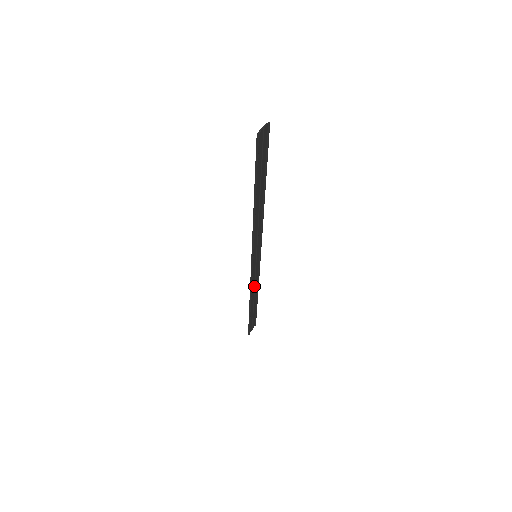
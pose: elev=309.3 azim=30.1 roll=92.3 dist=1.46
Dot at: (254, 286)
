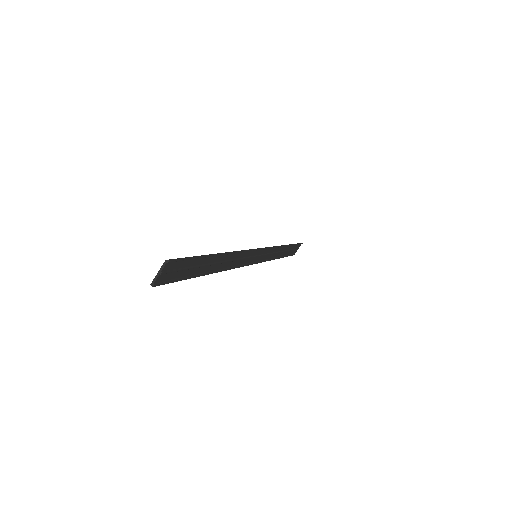
Dot at: (274, 253)
